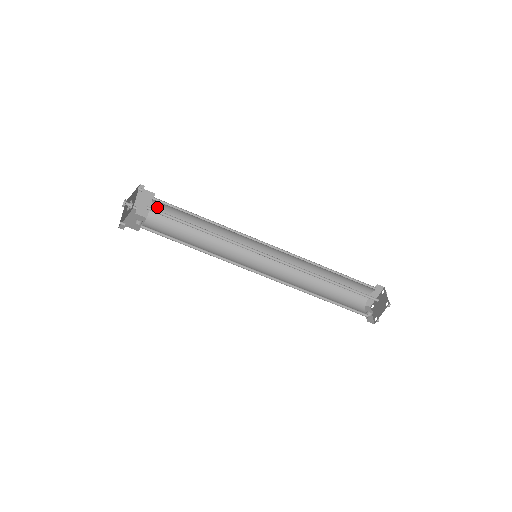
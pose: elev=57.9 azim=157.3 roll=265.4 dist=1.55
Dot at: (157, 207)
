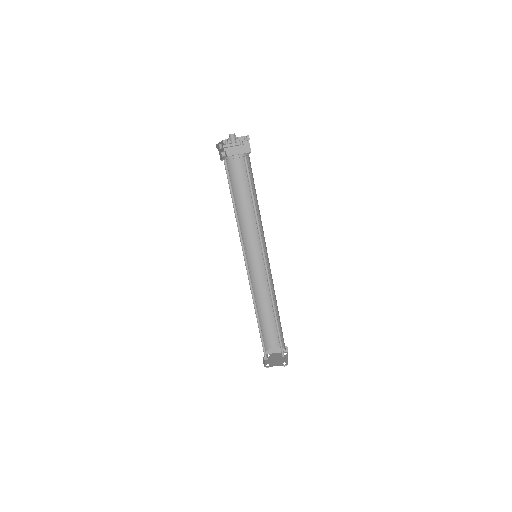
Dot at: (241, 160)
